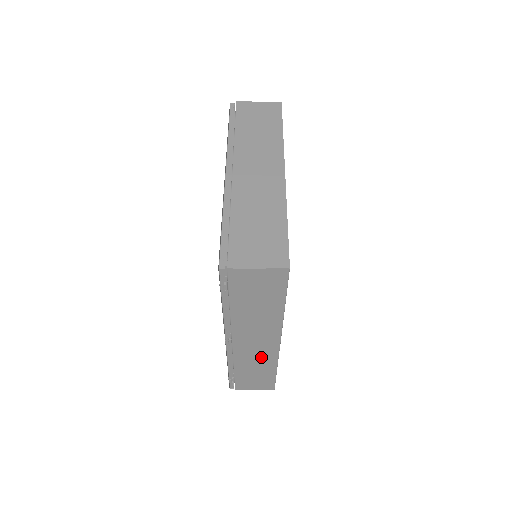
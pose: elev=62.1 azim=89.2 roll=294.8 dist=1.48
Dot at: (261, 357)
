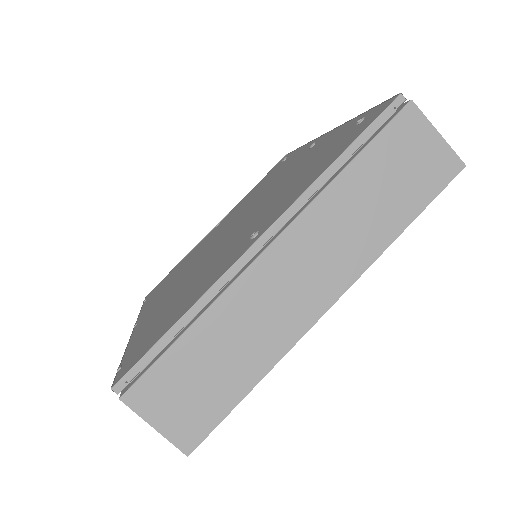
Dot at: occluded
